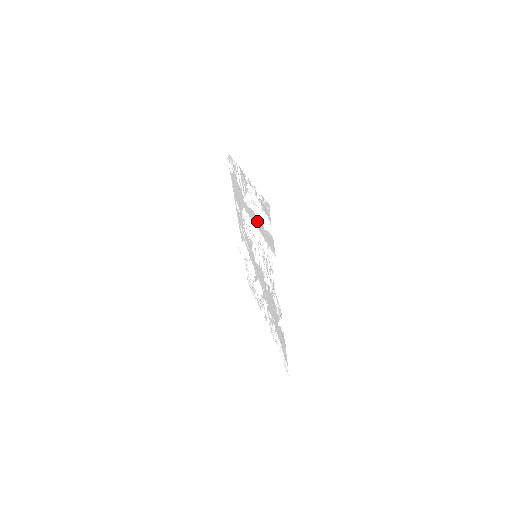
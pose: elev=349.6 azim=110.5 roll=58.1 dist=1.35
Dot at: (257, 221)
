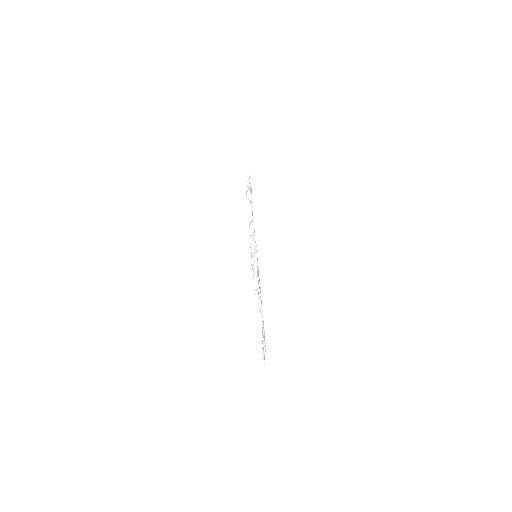
Dot at: occluded
